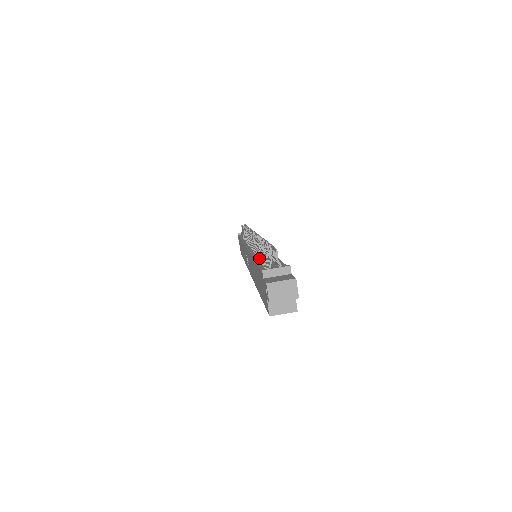
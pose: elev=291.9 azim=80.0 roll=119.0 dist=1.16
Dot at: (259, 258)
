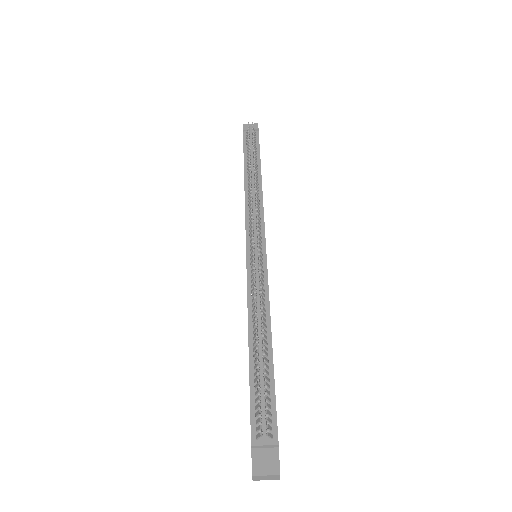
Dot at: (254, 355)
